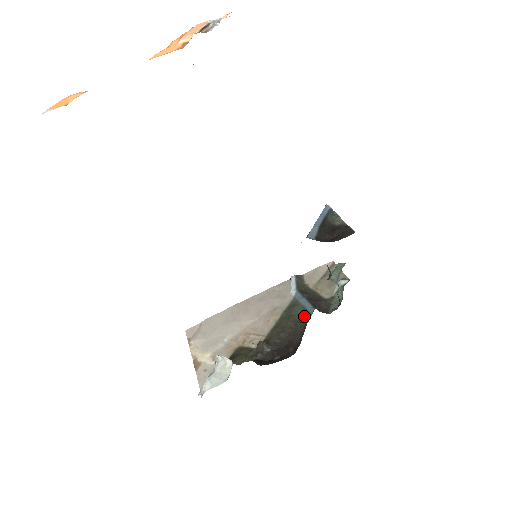
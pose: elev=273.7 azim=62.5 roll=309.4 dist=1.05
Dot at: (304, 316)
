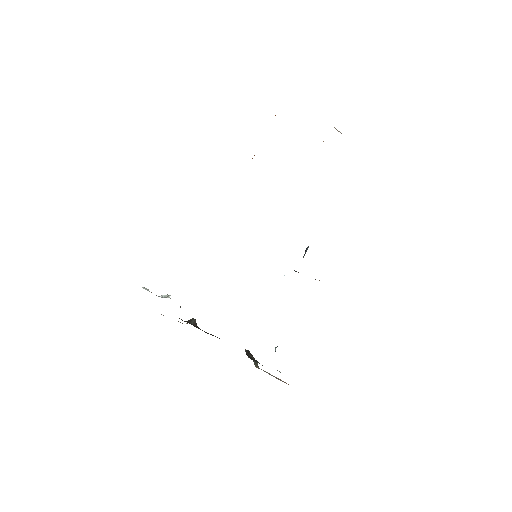
Dot at: occluded
